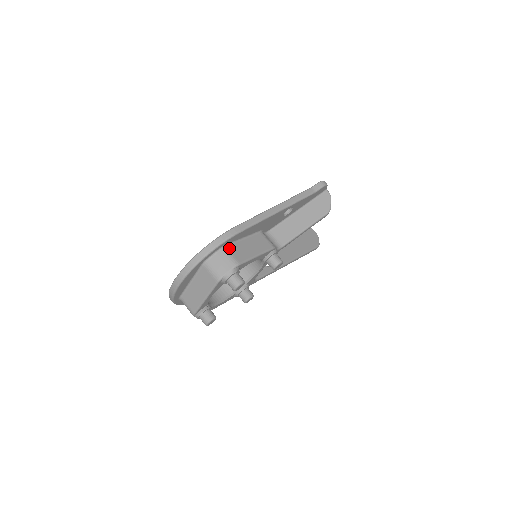
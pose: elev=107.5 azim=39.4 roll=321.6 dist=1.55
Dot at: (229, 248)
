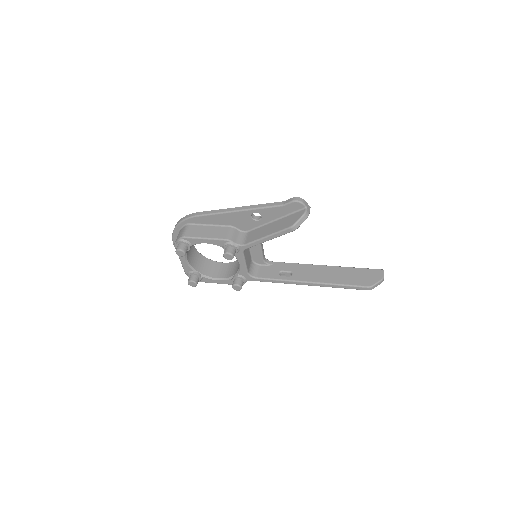
Dot at: (191, 226)
